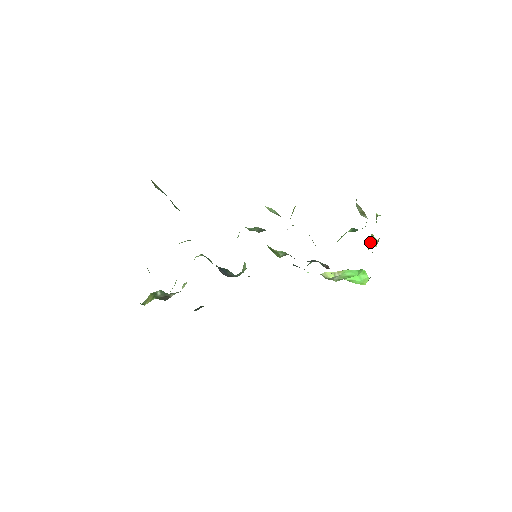
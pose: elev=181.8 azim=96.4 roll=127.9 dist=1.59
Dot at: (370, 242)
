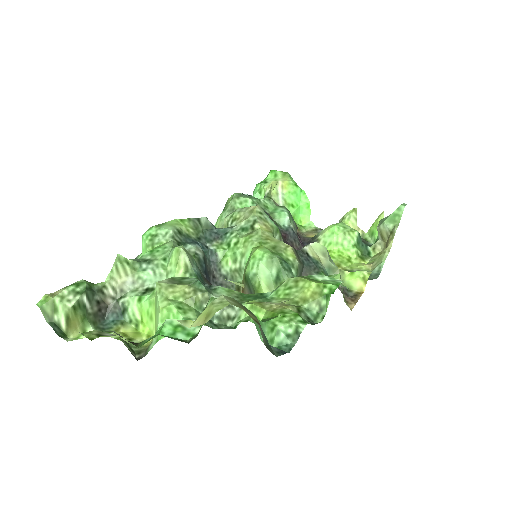
Dot at: (350, 222)
